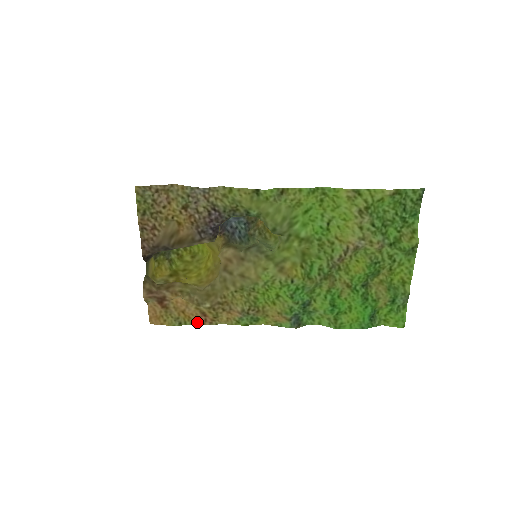
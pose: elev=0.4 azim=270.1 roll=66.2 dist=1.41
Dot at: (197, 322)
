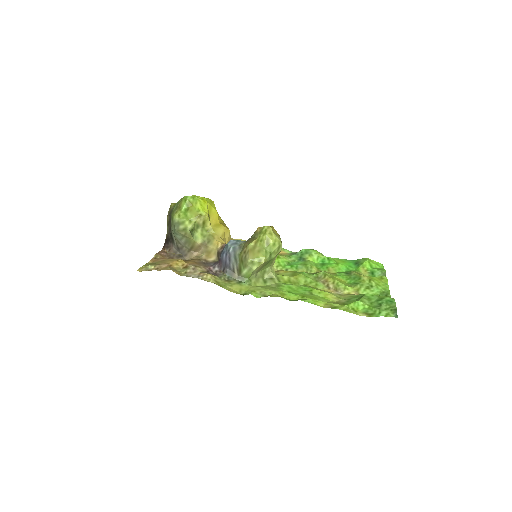
Dot at: occluded
